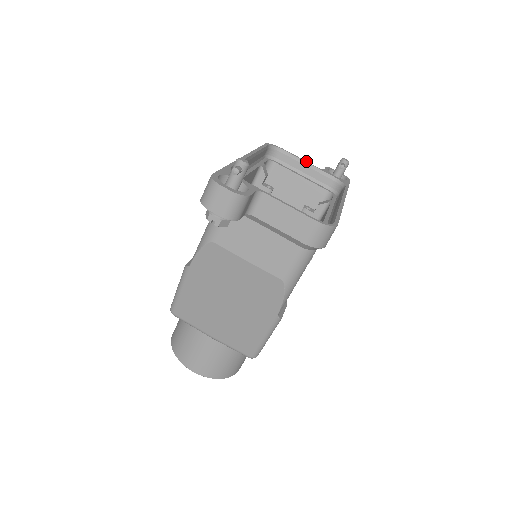
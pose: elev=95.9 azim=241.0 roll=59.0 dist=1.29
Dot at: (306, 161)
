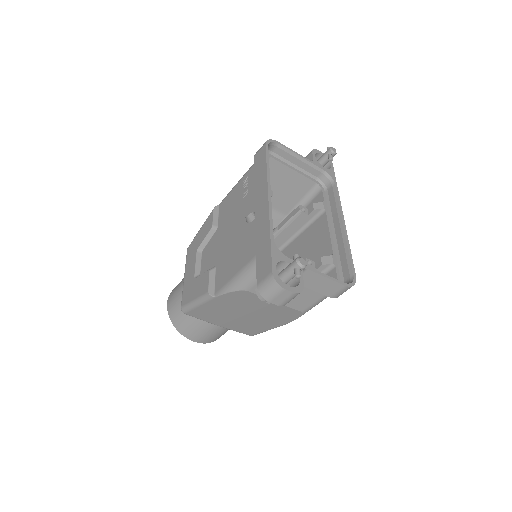
Dot at: (299, 154)
